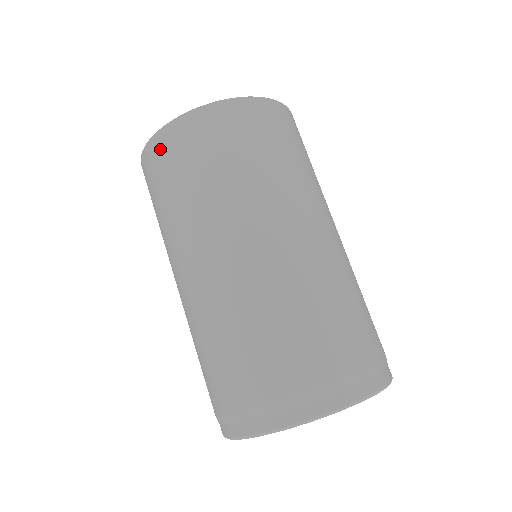
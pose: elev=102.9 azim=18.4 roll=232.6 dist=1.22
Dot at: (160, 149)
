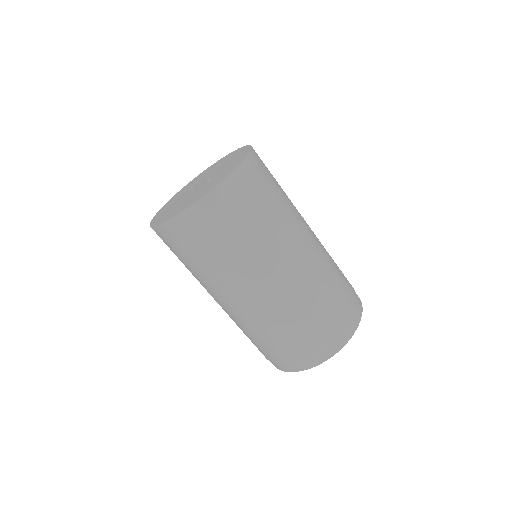
Dot at: (179, 231)
